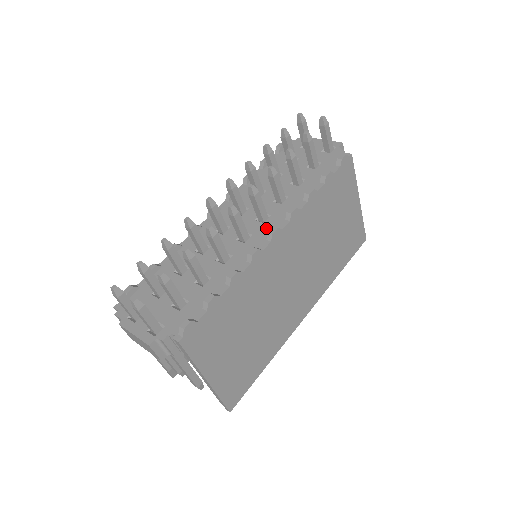
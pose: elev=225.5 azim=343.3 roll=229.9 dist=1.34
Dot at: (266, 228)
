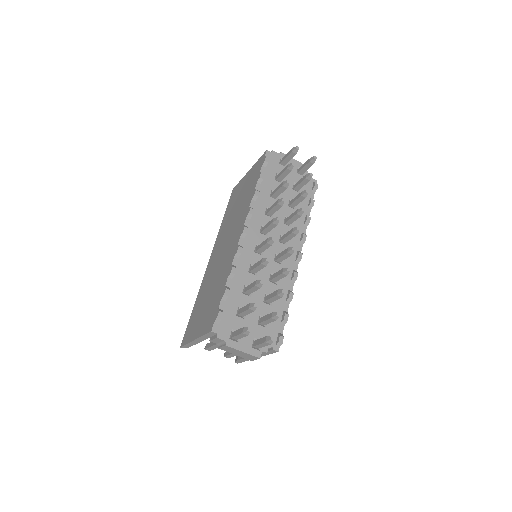
Dot at: occluded
